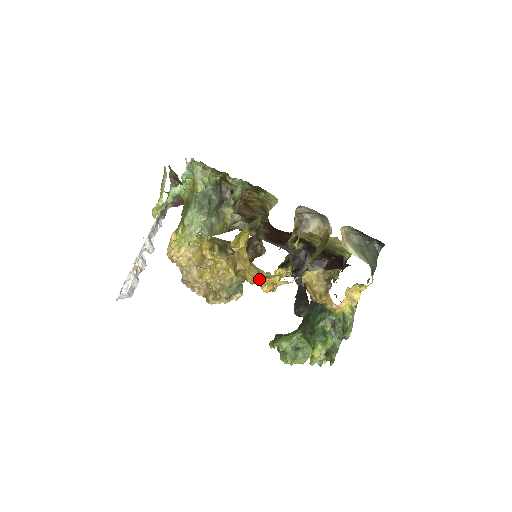
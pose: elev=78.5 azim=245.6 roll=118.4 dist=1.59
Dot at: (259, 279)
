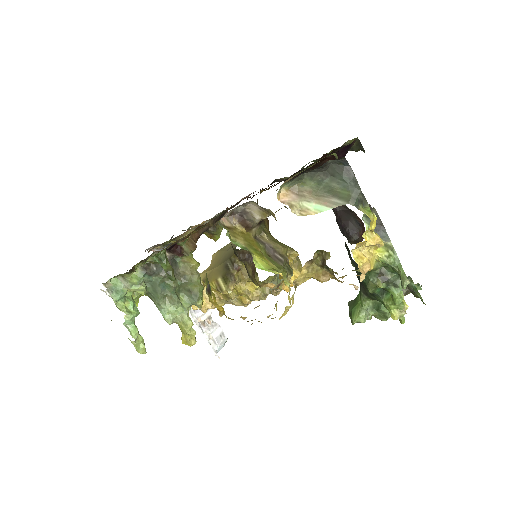
Dot at: occluded
